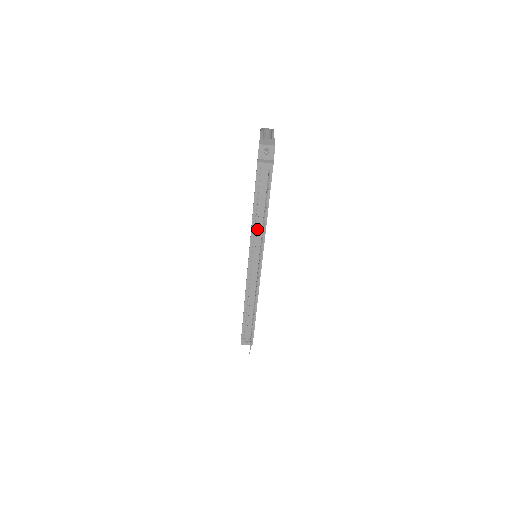
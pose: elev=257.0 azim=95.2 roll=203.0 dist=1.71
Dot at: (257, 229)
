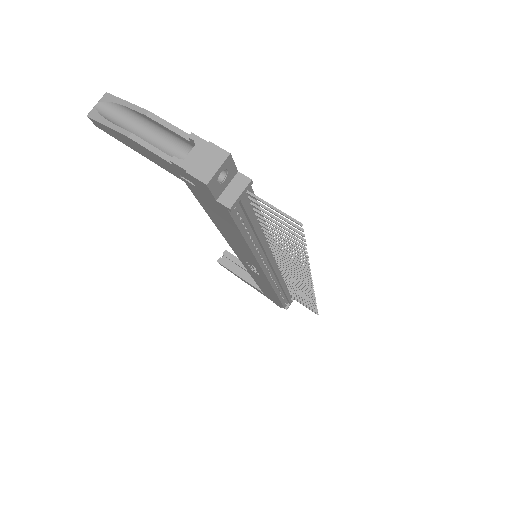
Dot at: (264, 251)
